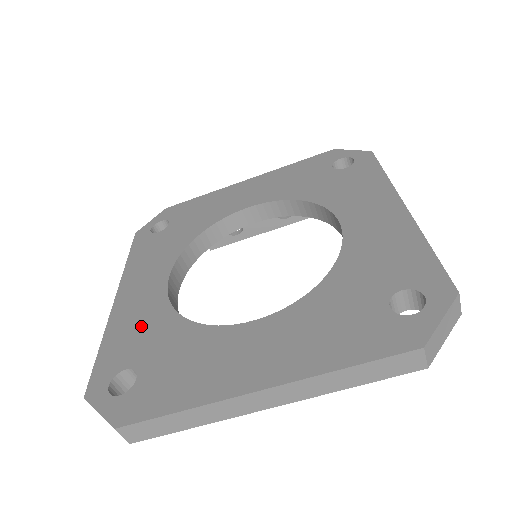
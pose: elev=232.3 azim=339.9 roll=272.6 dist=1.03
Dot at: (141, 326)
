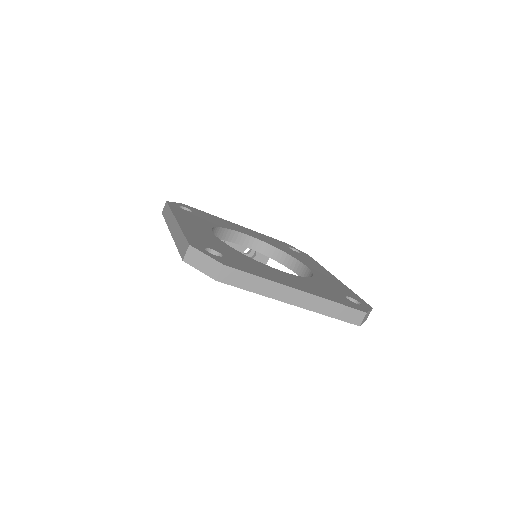
Dot at: (209, 239)
